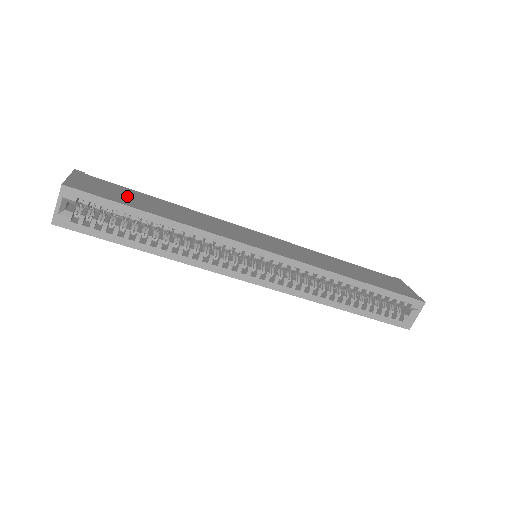
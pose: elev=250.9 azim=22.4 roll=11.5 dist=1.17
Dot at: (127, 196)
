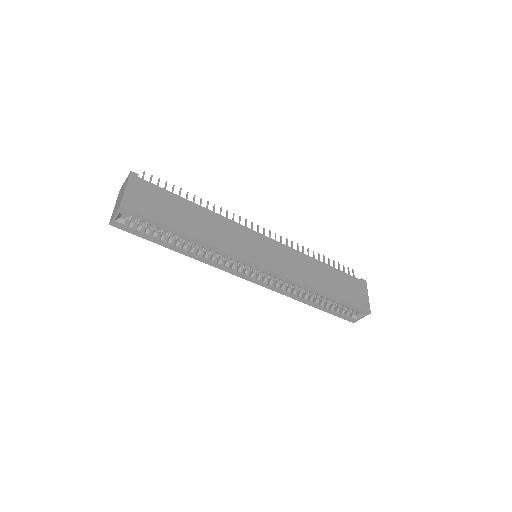
Dot at: (167, 208)
